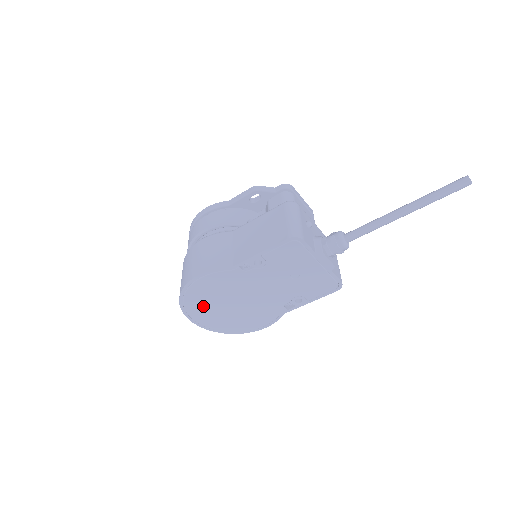
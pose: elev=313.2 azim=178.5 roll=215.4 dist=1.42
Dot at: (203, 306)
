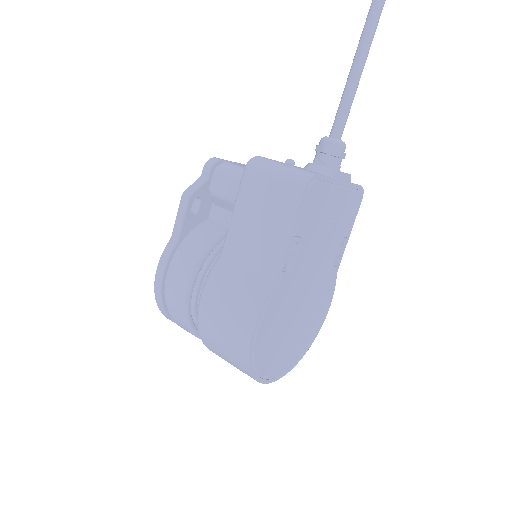
Dot at: (275, 354)
